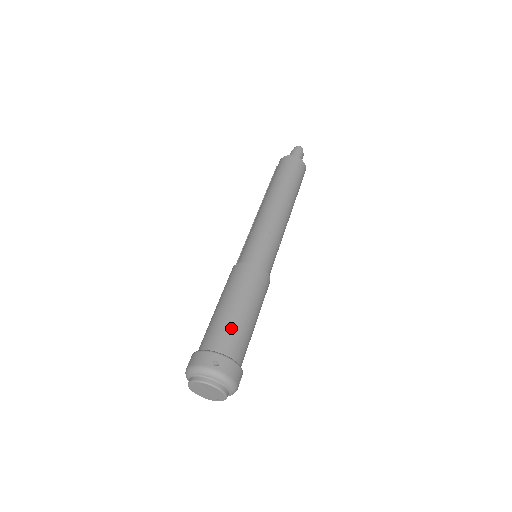
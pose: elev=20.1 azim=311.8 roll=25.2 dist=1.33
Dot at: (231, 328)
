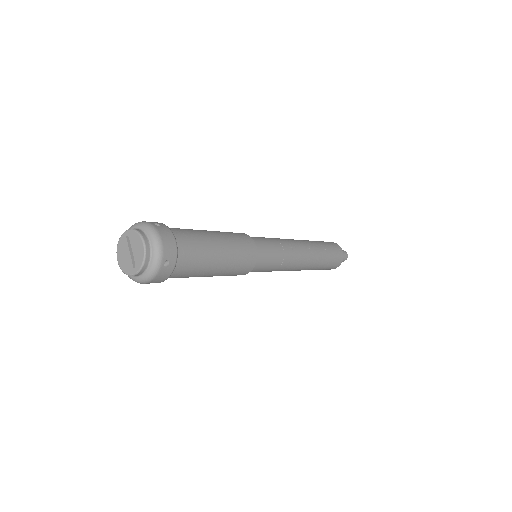
Dot at: (192, 231)
